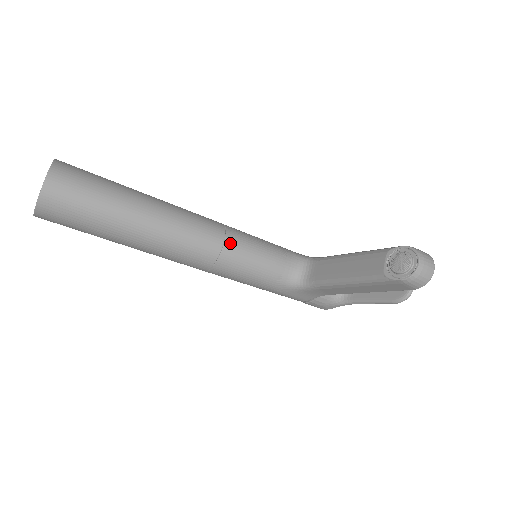
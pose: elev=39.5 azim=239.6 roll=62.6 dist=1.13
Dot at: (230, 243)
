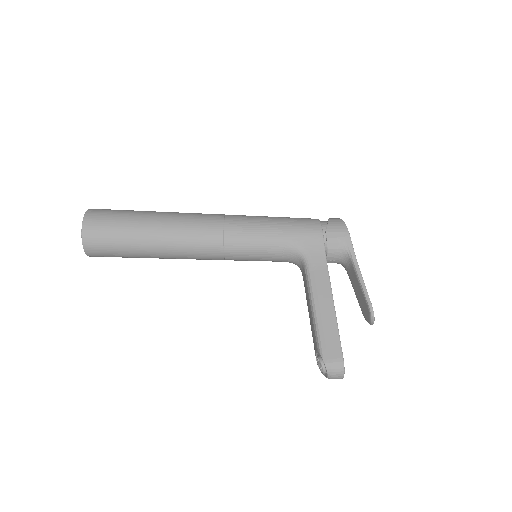
Dot at: (229, 258)
